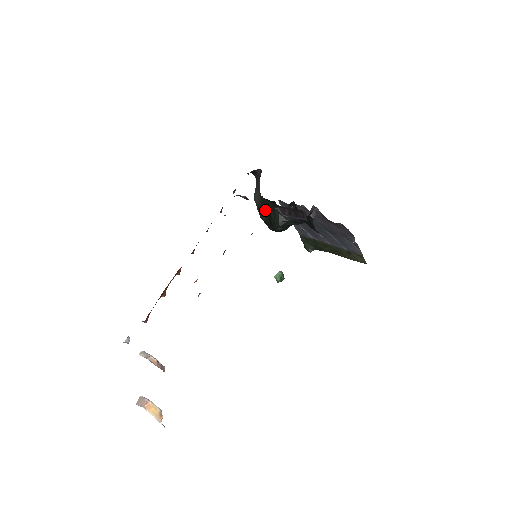
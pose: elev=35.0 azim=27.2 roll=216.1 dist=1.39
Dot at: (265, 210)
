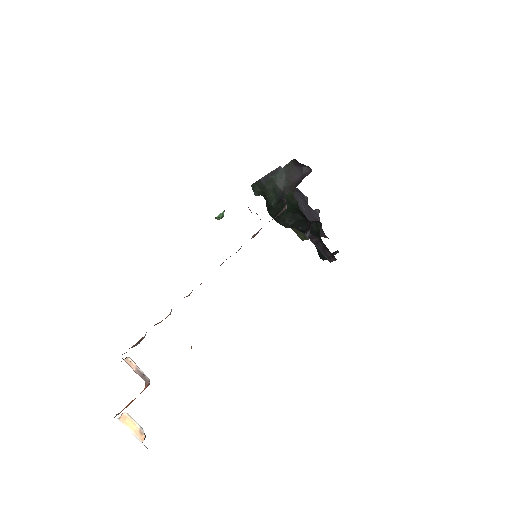
Dot at: (283, 203)
